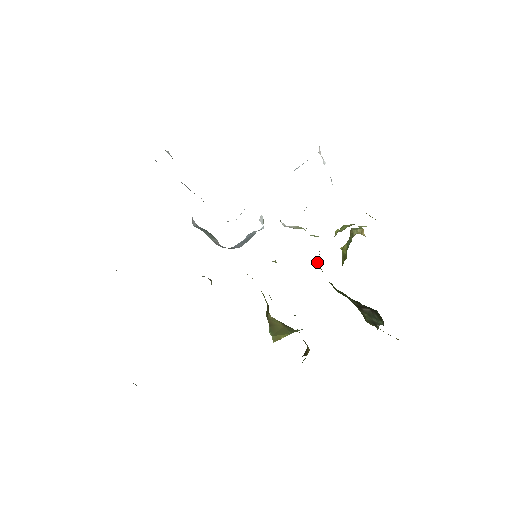
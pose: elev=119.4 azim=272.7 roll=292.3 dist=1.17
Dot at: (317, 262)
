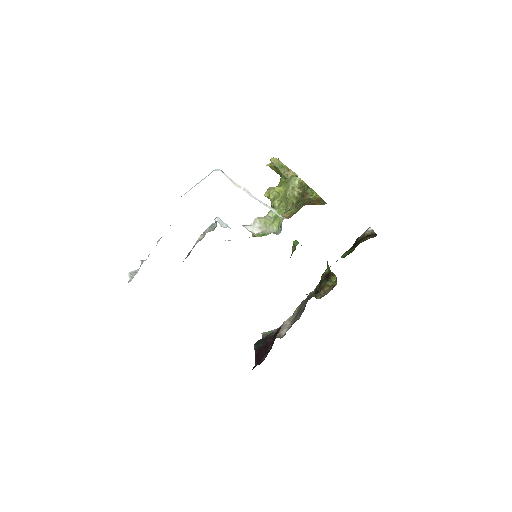
Dot at: occluded
